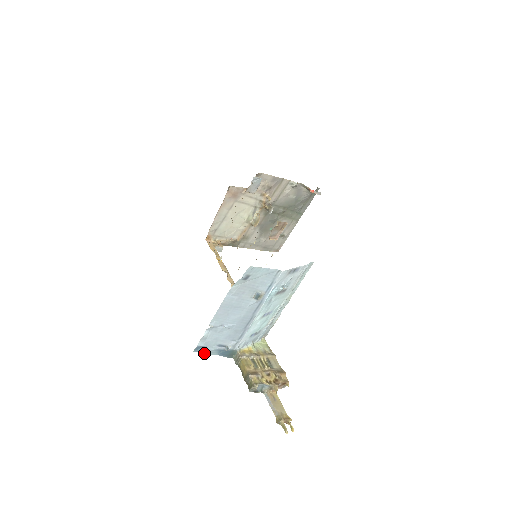
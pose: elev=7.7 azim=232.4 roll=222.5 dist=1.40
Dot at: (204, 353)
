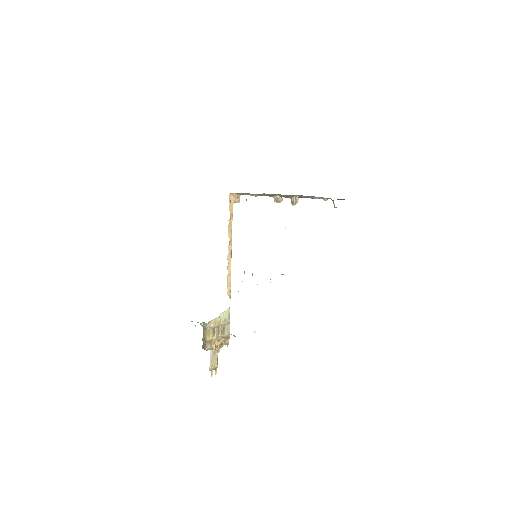
Dot at: occluded
